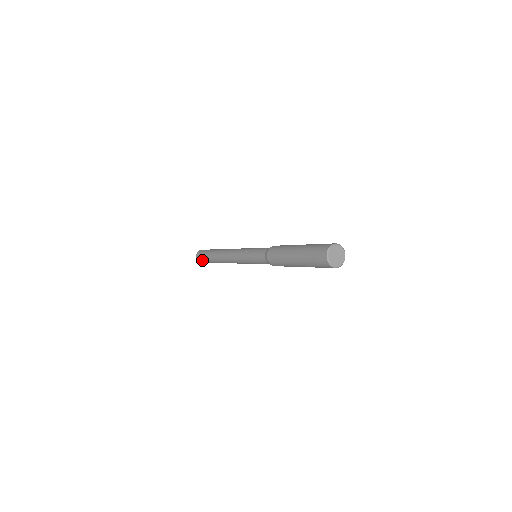
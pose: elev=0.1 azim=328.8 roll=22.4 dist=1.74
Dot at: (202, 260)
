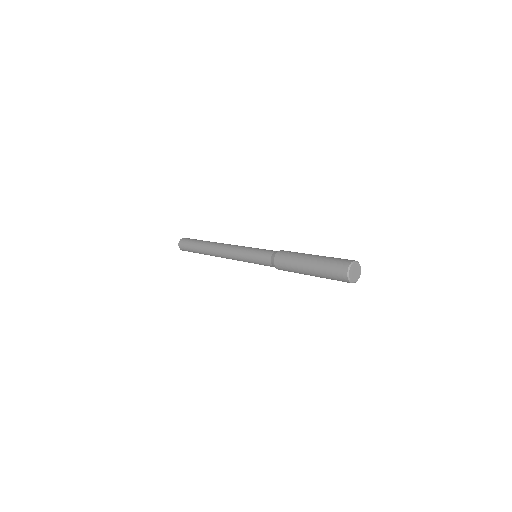
Dot at: occluded
